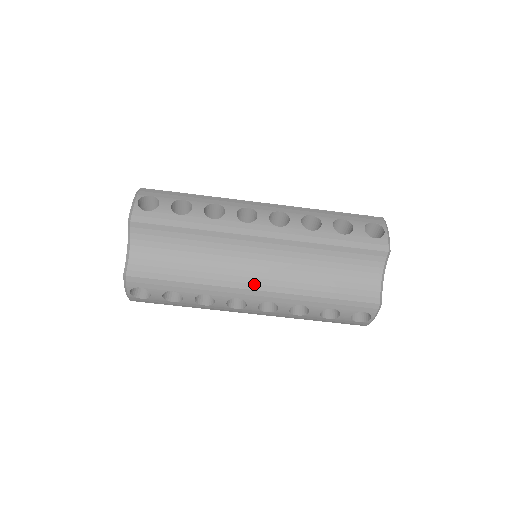
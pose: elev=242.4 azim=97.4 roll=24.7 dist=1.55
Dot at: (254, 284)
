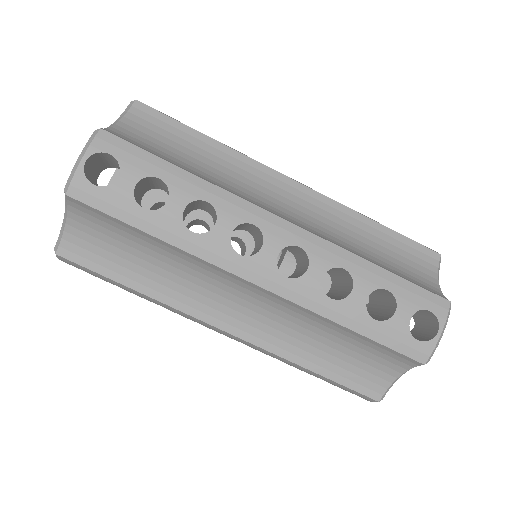
Dot at: (226, 323)
